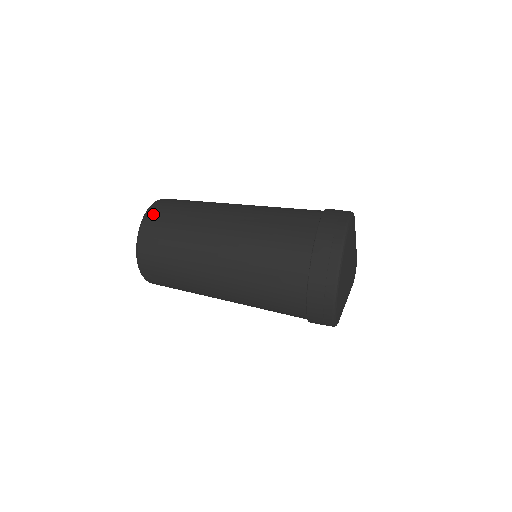
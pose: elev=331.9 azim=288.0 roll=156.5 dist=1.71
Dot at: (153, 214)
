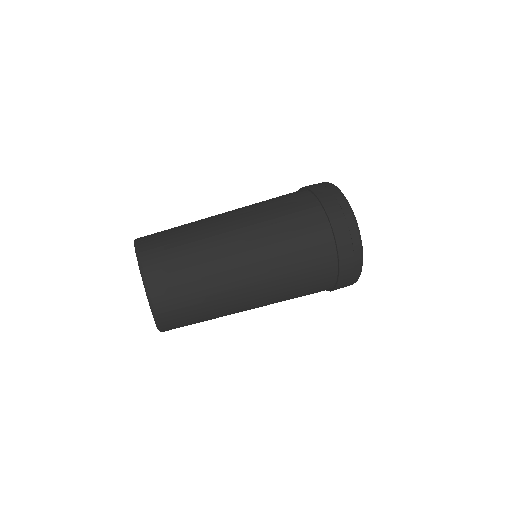
Dot at: (152, 268)
